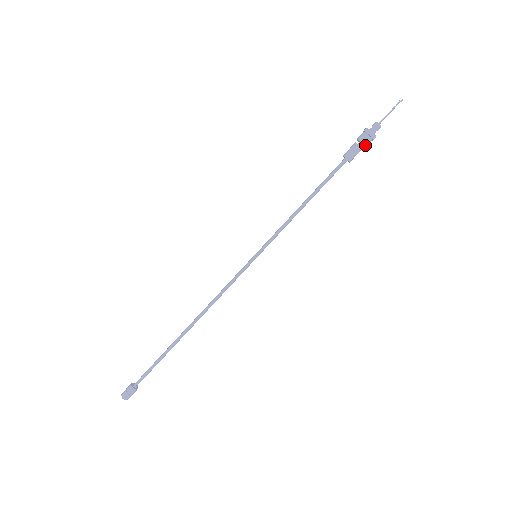
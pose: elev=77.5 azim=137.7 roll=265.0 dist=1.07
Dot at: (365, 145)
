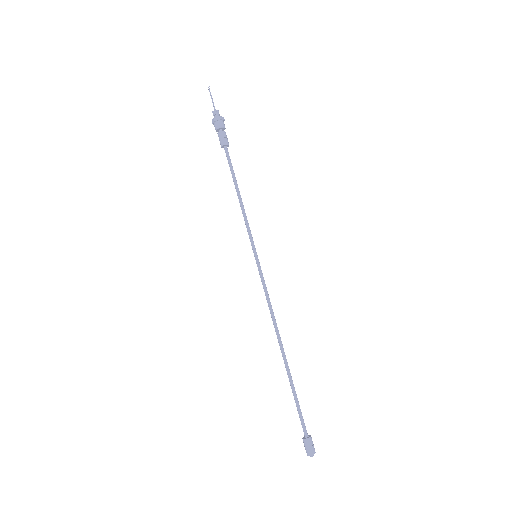
Dot at: (221, 127)
